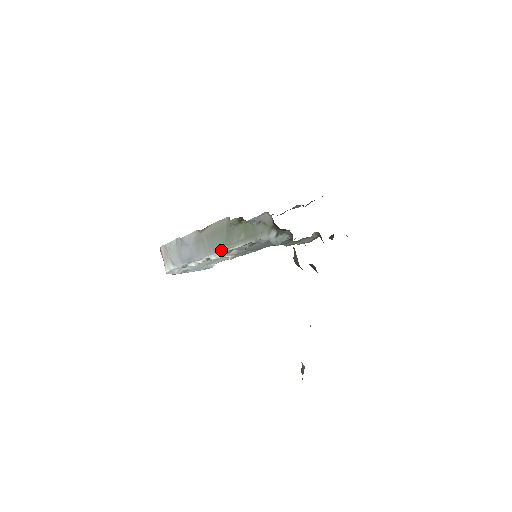
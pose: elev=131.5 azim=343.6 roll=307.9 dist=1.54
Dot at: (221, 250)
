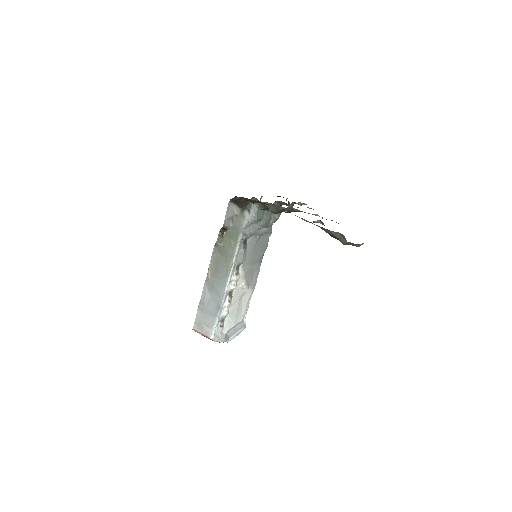
Dot at: (229, 270)
